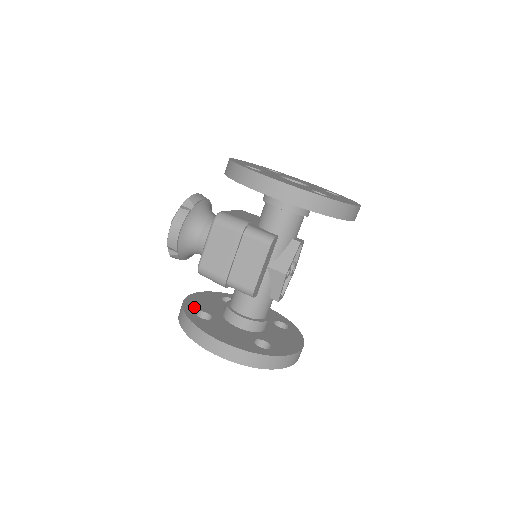
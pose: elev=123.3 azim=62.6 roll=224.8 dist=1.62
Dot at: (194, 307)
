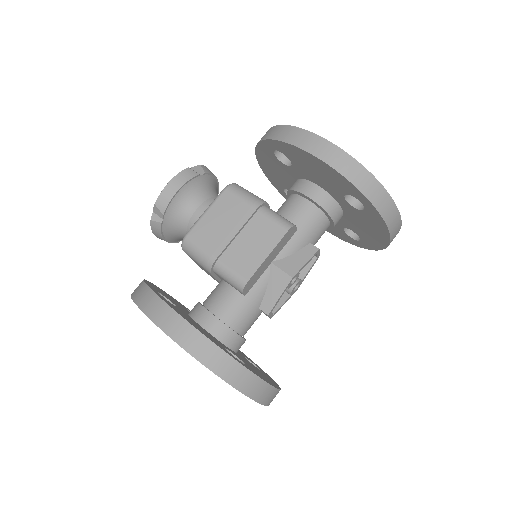
Dot at: occluded
